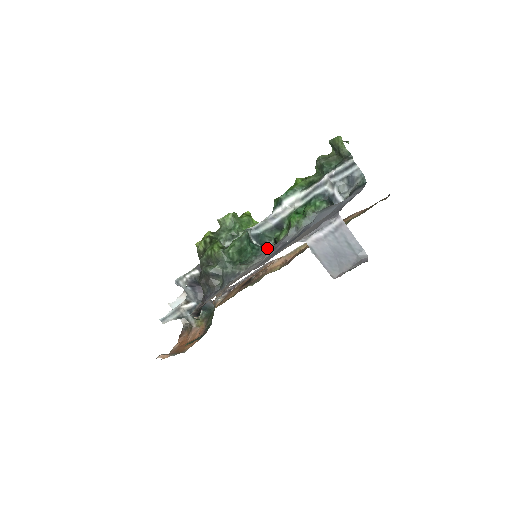
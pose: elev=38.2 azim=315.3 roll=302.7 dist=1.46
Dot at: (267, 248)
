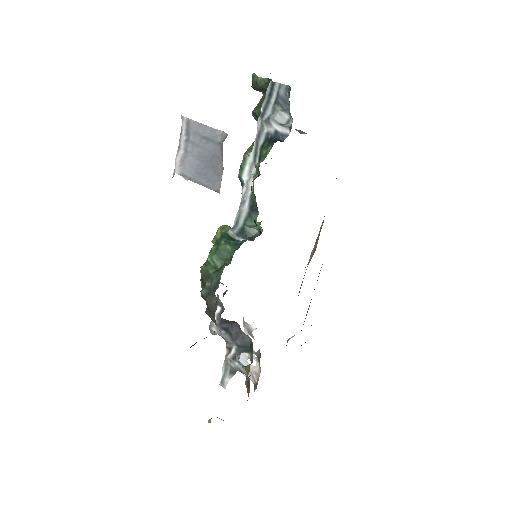
Dot at: occluded
